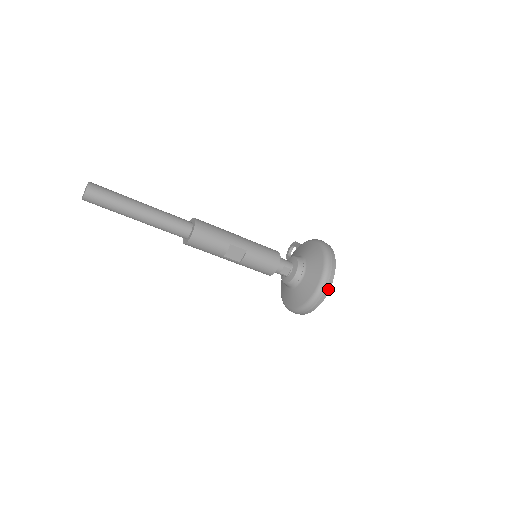
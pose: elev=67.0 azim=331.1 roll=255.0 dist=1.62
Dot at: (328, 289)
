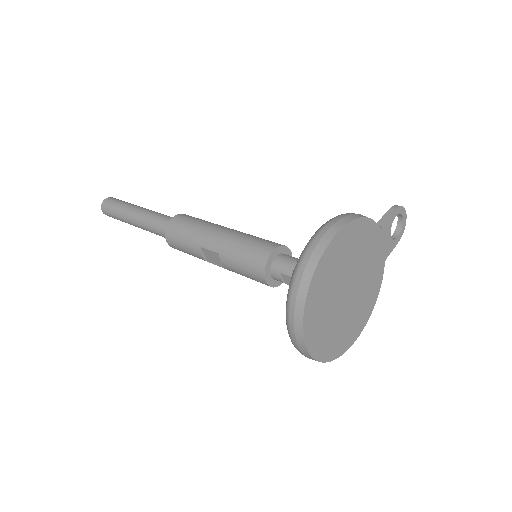
Dot at: (300, 329)
